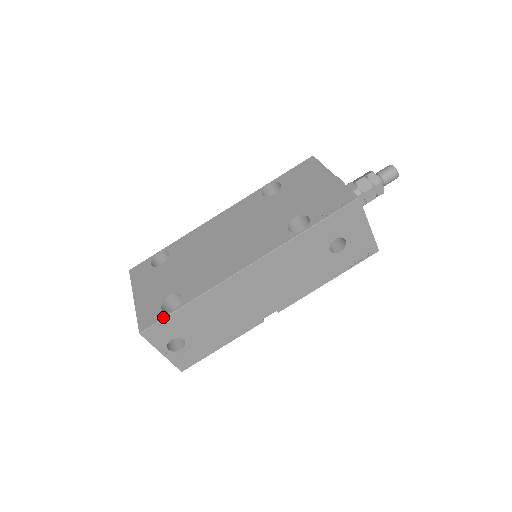
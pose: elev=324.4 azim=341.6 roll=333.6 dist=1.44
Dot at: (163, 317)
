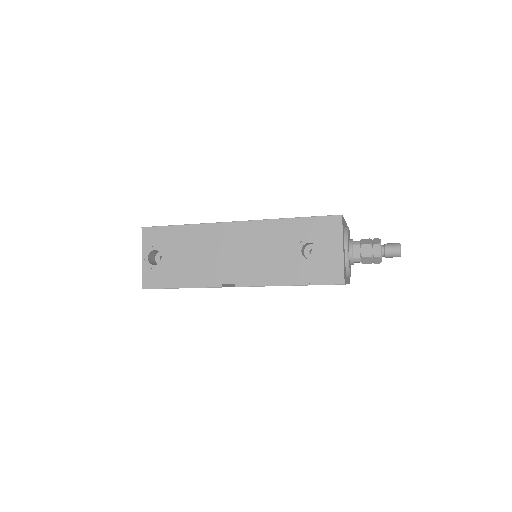
Dot at: (162, 226)
